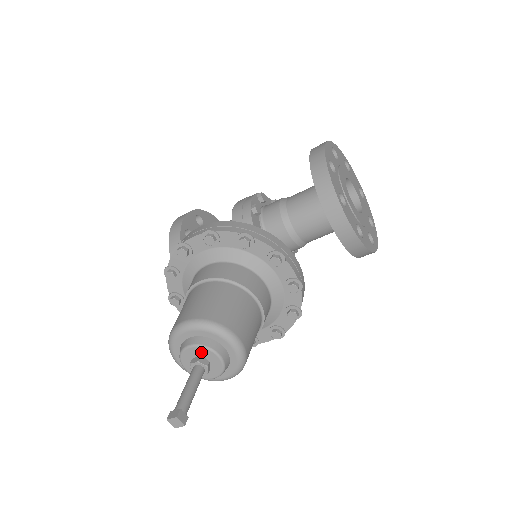
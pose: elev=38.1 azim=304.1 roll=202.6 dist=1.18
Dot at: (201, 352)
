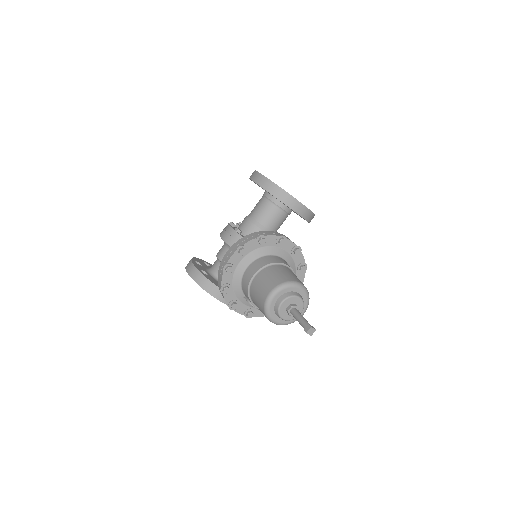
Dot at: (289, 301)
